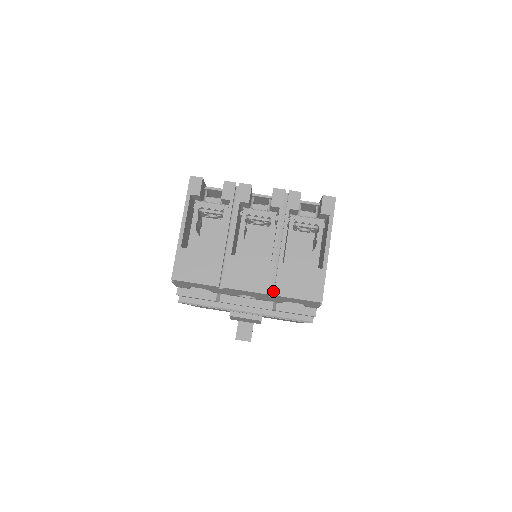
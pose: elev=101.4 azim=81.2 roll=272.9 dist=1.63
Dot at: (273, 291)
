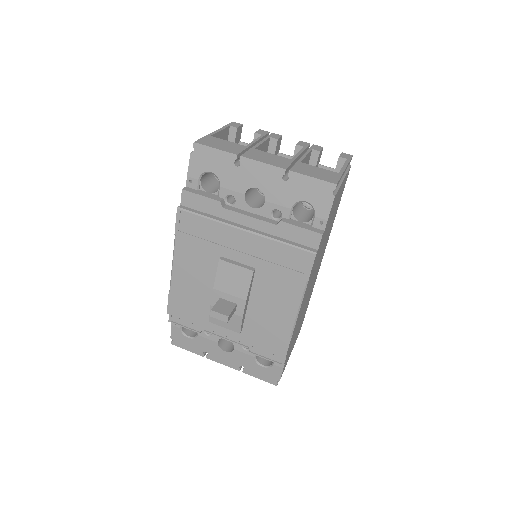
Dot at: (287, 179)
